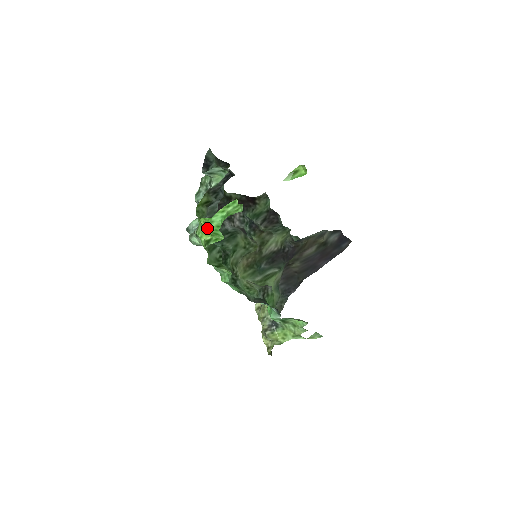
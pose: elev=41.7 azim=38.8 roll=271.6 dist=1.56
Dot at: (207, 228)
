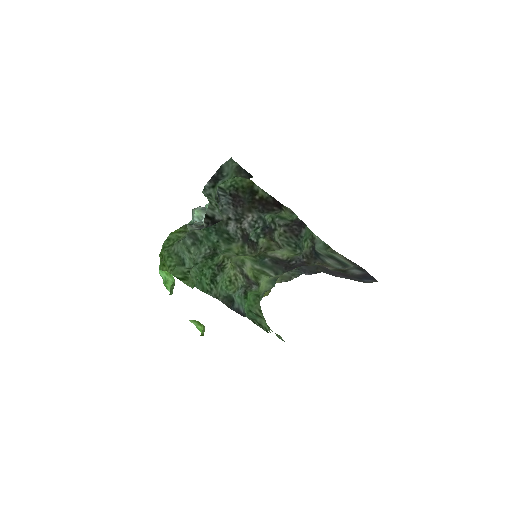
Dot at: (161, 267)
